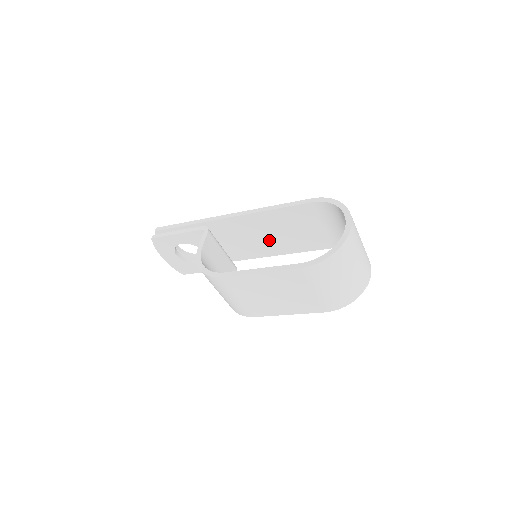
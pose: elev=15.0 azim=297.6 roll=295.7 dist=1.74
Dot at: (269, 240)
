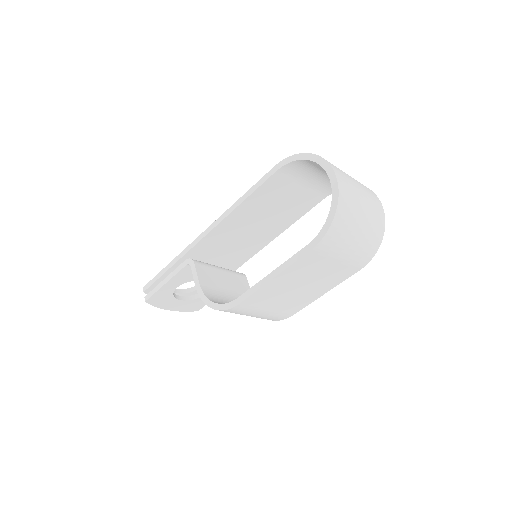
Dot at: (258, 231)
